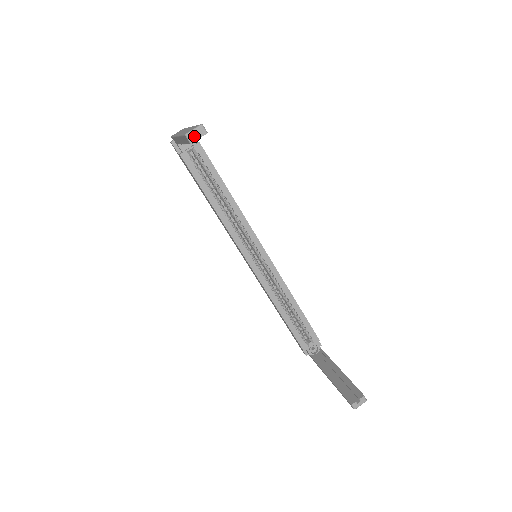
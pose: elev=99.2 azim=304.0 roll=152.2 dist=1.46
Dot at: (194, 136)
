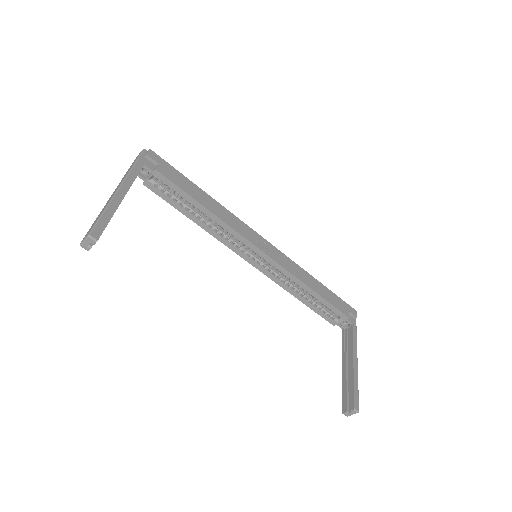
Dot at: (87, 246)
